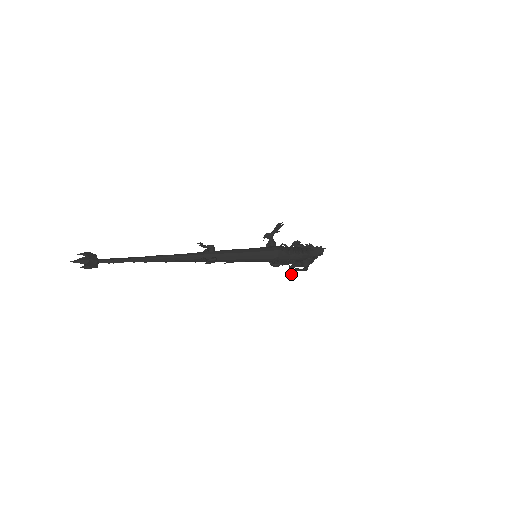
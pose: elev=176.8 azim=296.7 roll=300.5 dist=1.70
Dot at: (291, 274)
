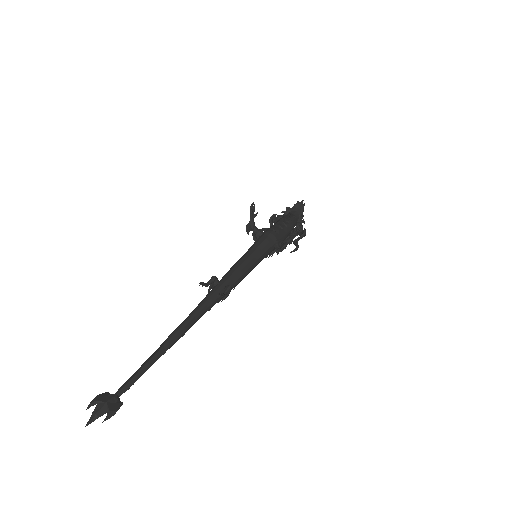
Dot at: (297, 248)
